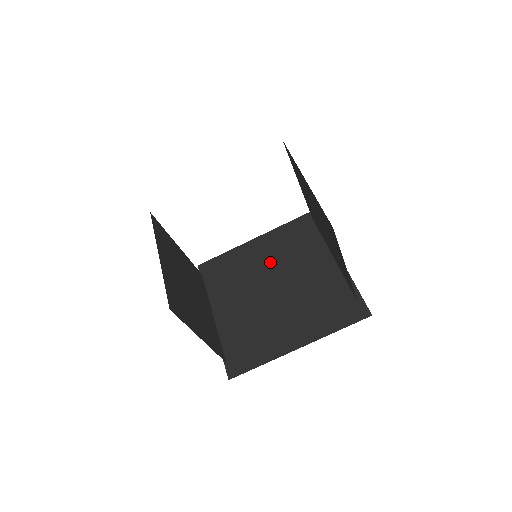
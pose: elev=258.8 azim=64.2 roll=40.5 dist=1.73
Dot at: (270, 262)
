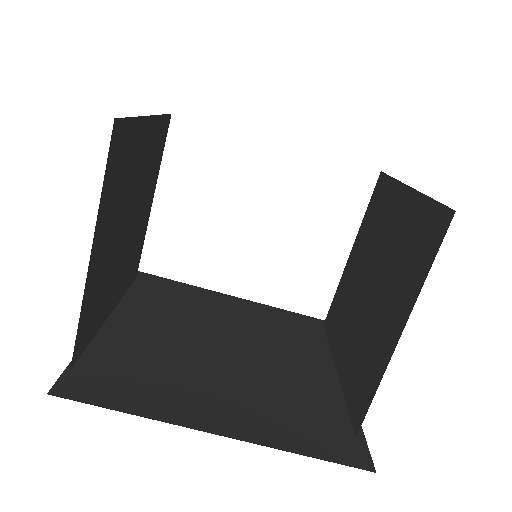
Dot at: (240, 323)
